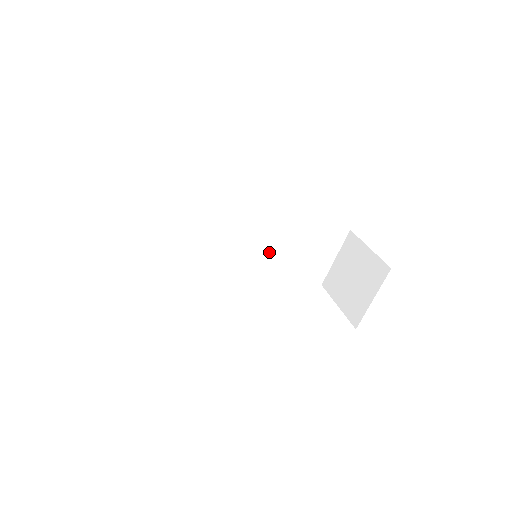
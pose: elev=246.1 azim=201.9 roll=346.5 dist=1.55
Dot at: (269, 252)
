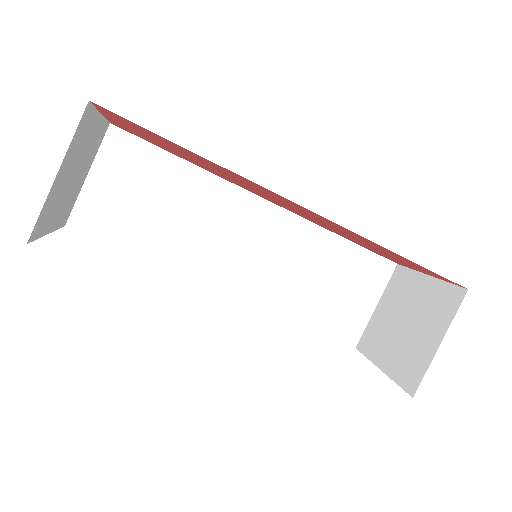
Dot at: (279, 279)
